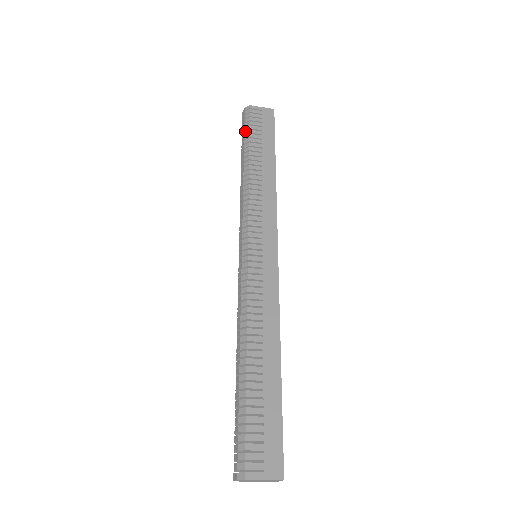
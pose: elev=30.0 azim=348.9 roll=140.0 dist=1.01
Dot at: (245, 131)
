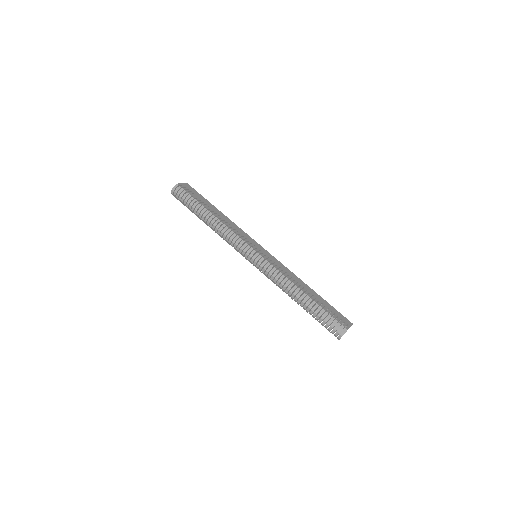
Dot at: (190, 198)
